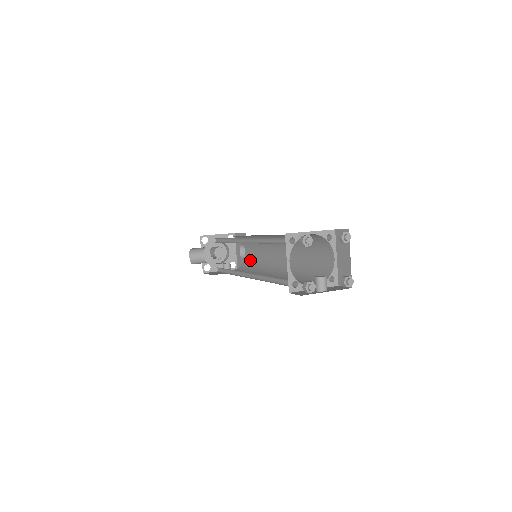
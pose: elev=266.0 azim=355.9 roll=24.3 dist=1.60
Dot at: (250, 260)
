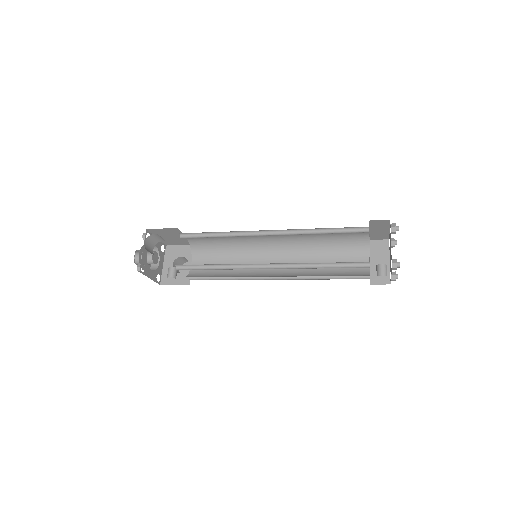
Dot at: (206, 270)
